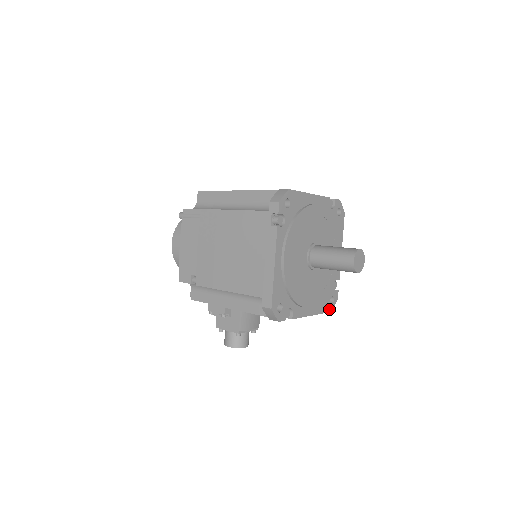
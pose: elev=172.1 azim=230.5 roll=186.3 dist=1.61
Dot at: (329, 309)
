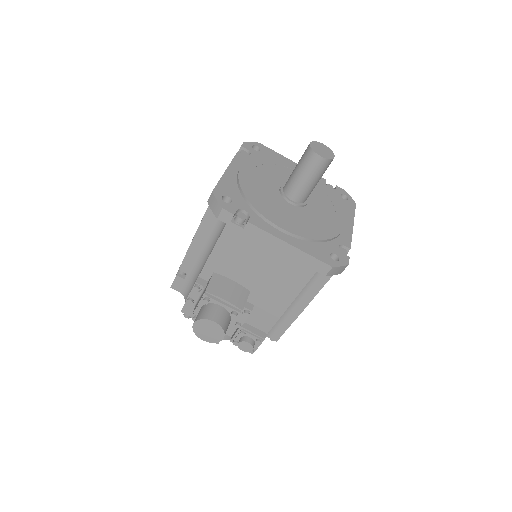
Dot at: (328, 262)
